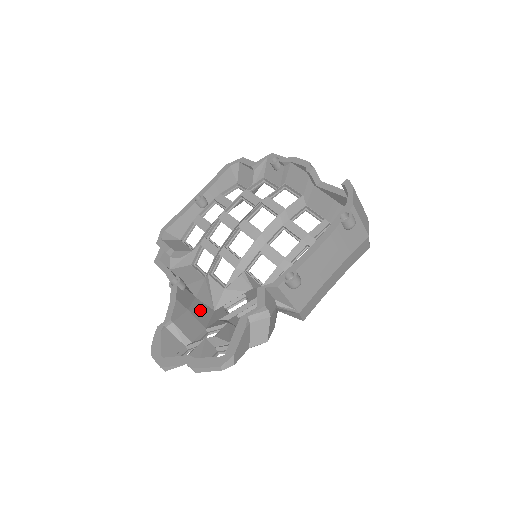
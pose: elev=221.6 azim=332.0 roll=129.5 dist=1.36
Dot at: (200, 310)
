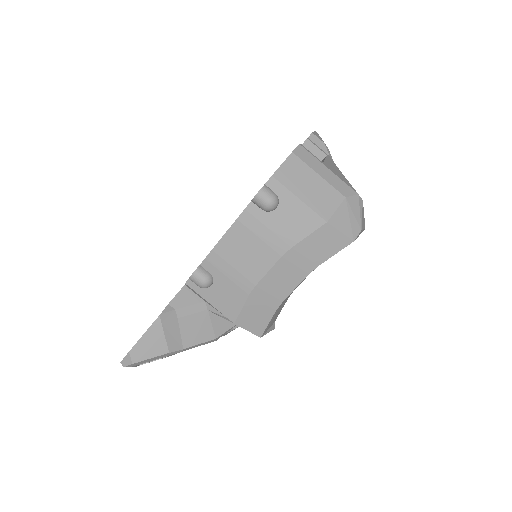
Dot at: occluded
